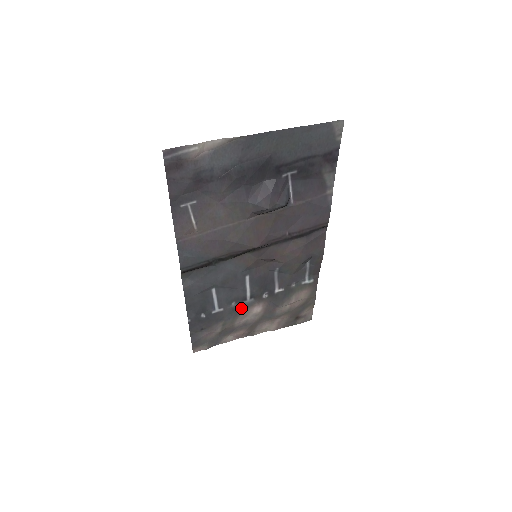
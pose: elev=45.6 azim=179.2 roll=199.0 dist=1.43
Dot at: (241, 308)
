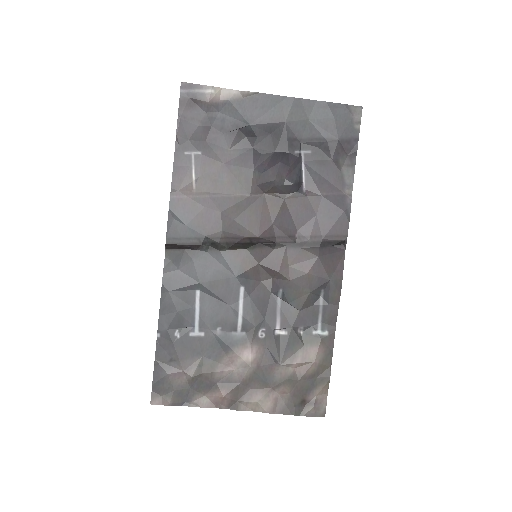
Dot at: (227, 343)
